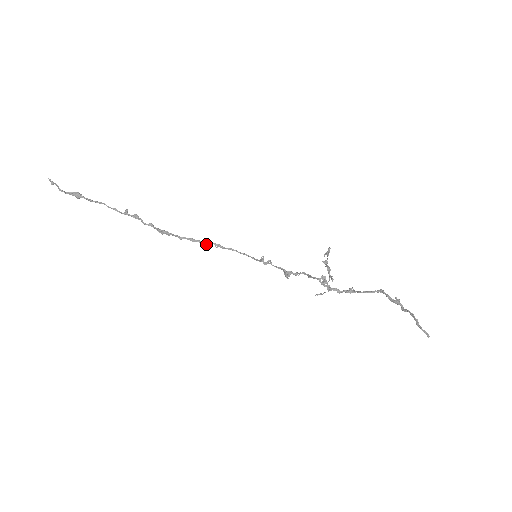
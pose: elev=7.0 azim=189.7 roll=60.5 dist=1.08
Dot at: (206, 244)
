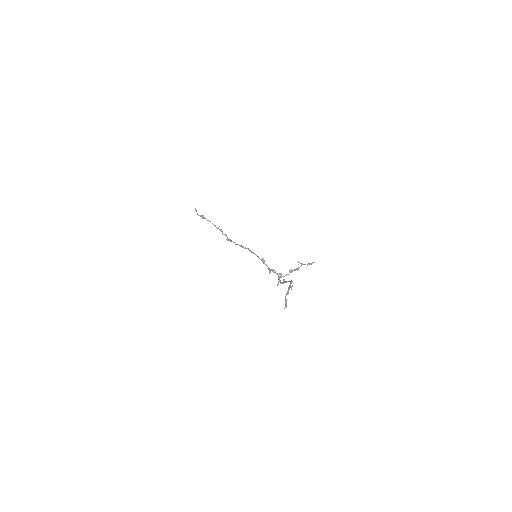
Dot at: occluded
